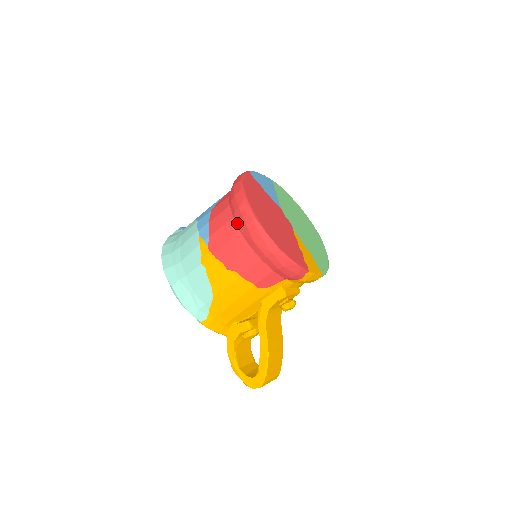
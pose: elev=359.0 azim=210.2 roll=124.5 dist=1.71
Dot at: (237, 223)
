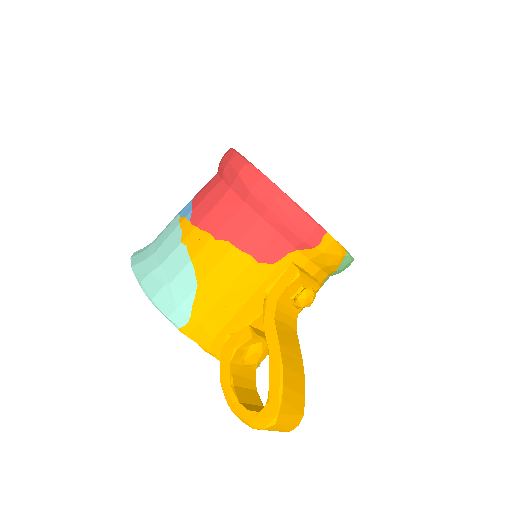
Dot at: (227, 181)
